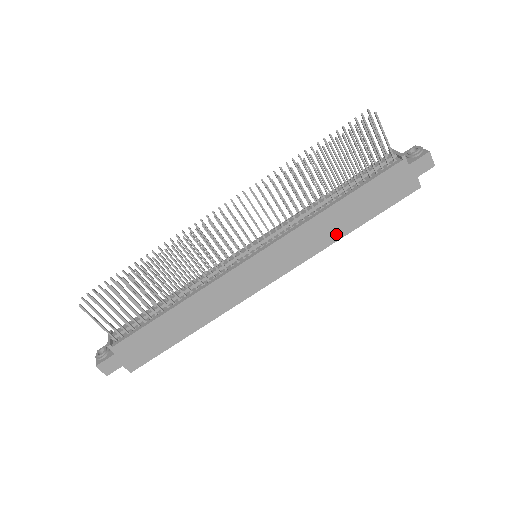
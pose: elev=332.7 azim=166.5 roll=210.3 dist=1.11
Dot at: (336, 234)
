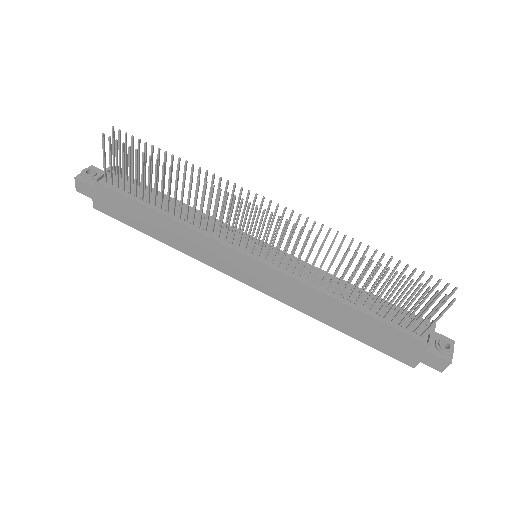
Dot at: (321, 316)
